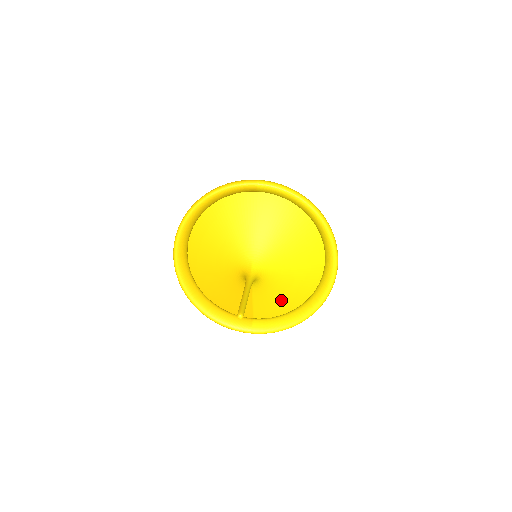
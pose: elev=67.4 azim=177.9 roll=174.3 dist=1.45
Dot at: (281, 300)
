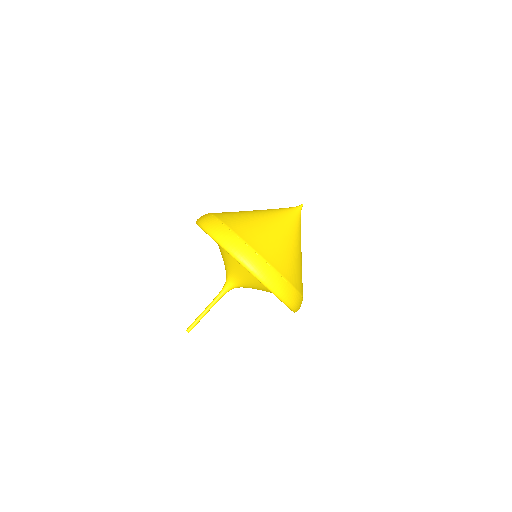
Dot at: occluded
